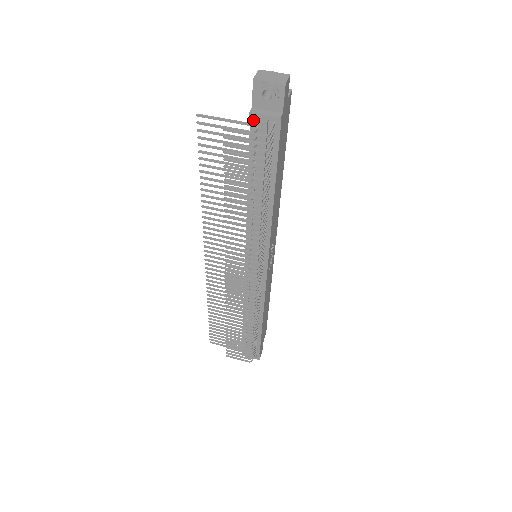
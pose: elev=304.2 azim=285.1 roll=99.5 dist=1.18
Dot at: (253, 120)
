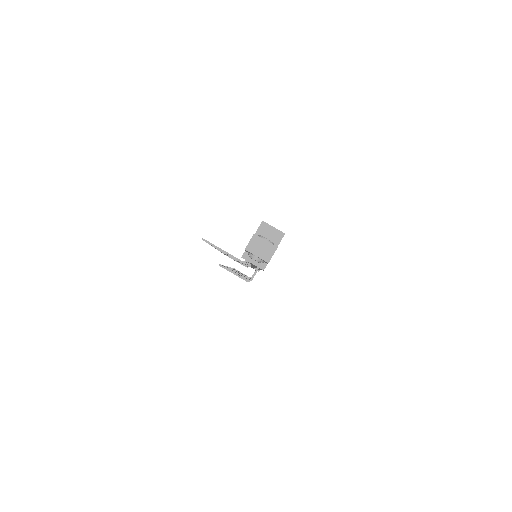
Dot at: occluded
